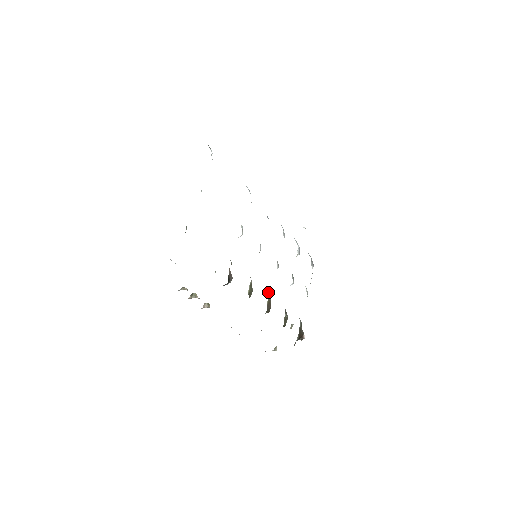
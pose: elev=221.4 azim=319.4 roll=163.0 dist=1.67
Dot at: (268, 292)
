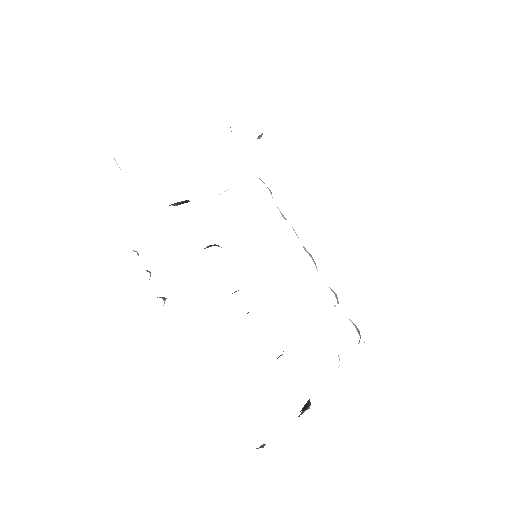
Dot at: occluded
